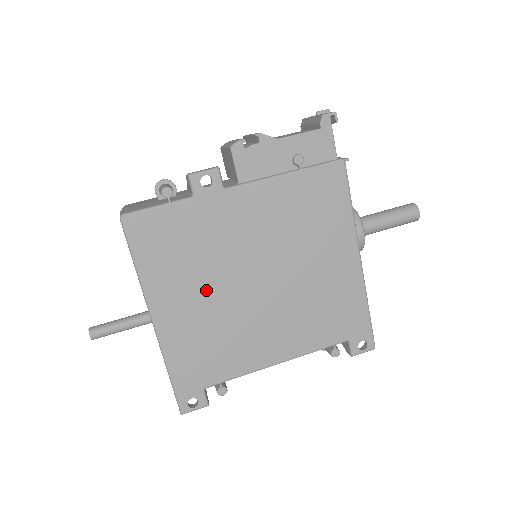
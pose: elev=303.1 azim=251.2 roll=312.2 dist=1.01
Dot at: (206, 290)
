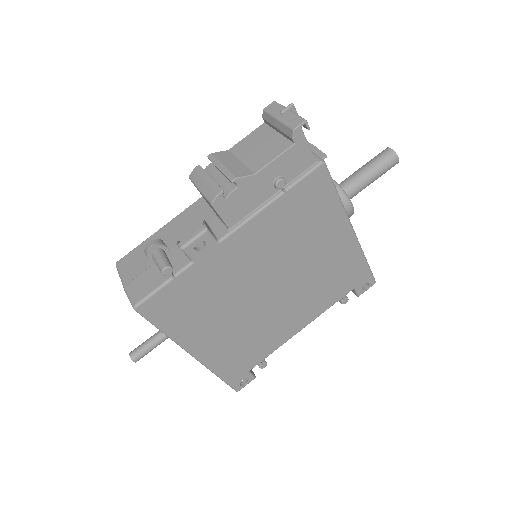
Dot at: (229, 317)
